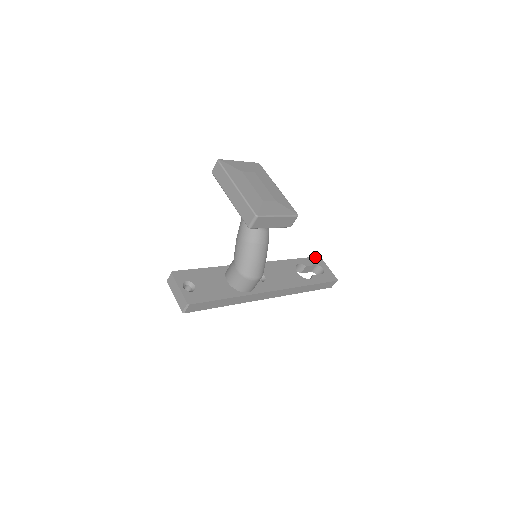
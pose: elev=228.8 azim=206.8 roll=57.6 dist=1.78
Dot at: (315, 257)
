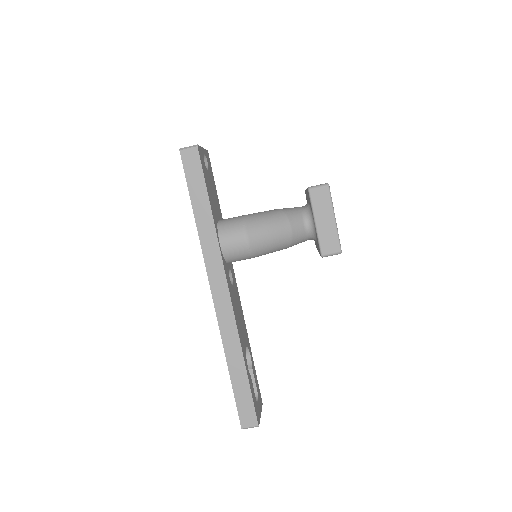
Dot at: occluded
